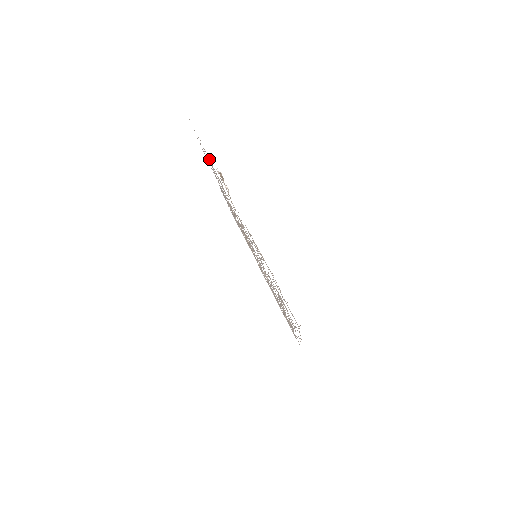
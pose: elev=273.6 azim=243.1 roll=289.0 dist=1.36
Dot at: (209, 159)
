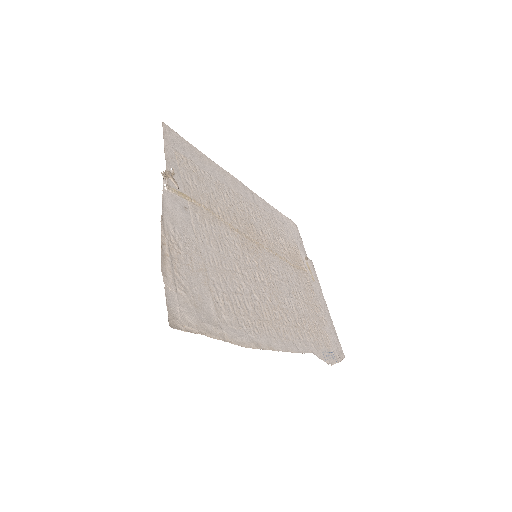
Dot at: (177, 160)
